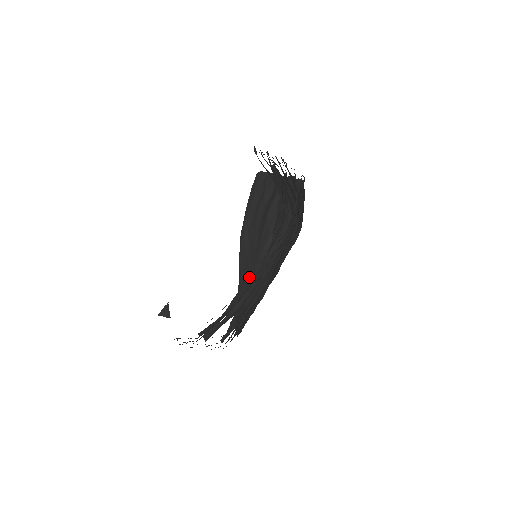
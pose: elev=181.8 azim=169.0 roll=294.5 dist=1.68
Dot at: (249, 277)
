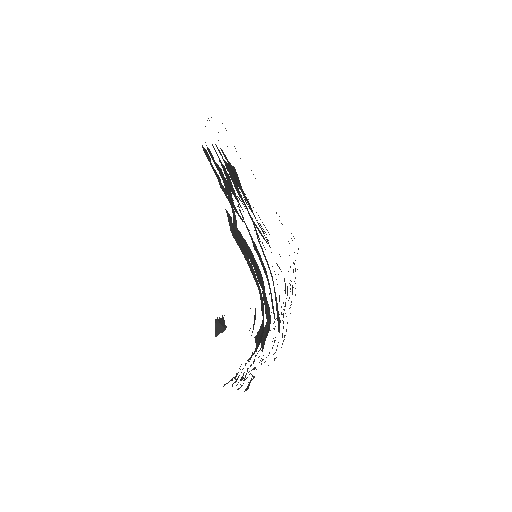
Dot at: occluded
